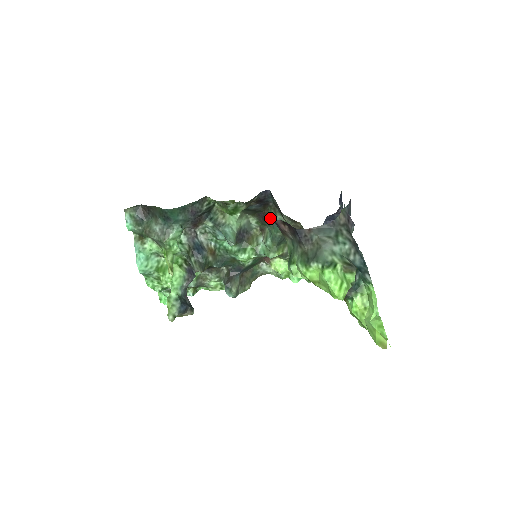
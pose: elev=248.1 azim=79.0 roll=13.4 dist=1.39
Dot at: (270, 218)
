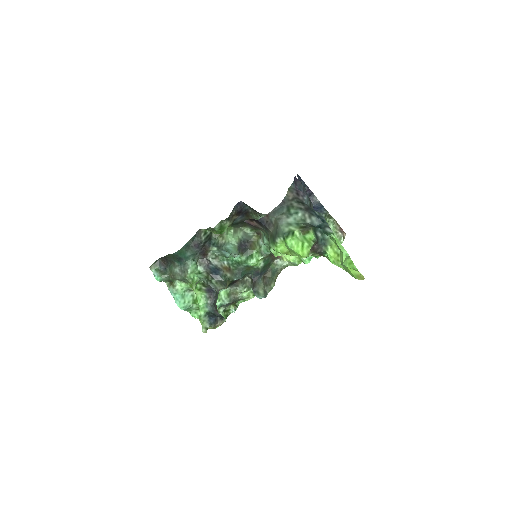
Dot at: occluded
